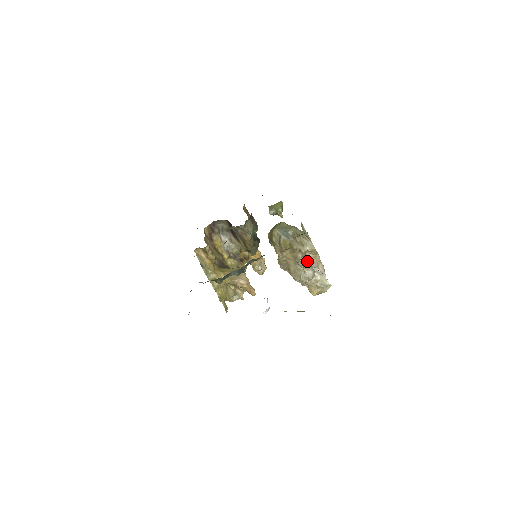
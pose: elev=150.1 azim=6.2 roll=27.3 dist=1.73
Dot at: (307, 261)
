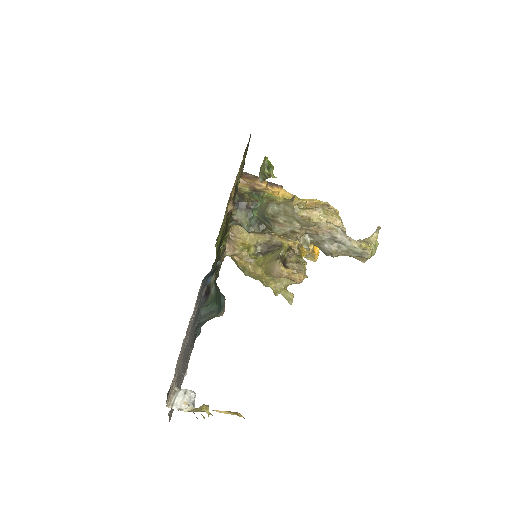
Dot at: (314, 235)
